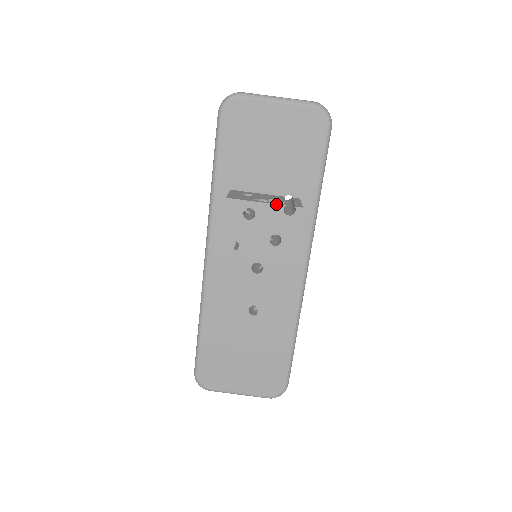
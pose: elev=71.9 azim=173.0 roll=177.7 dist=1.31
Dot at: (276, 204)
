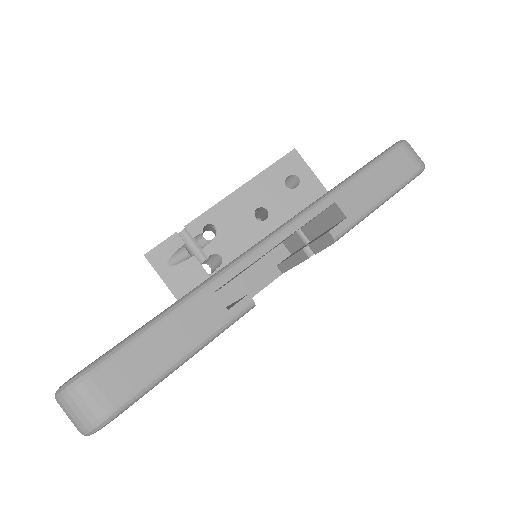
Dot at: occluded
